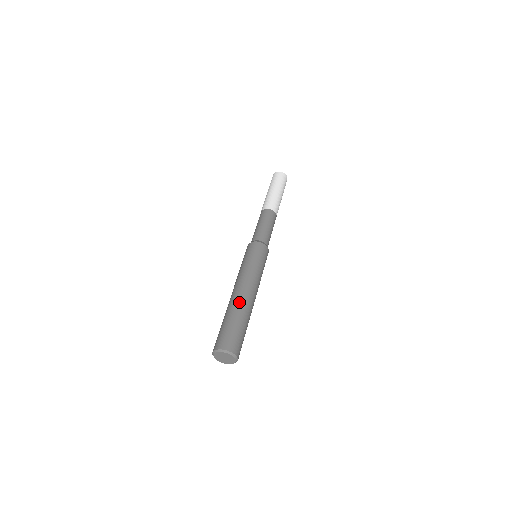
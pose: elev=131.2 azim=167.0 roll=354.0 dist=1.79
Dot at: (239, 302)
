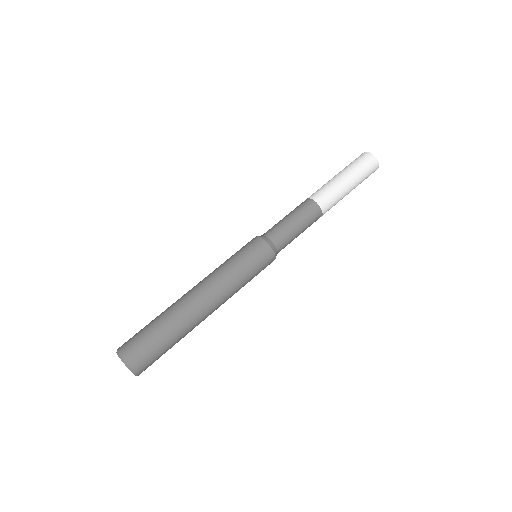
Dot at: (192, 321)
